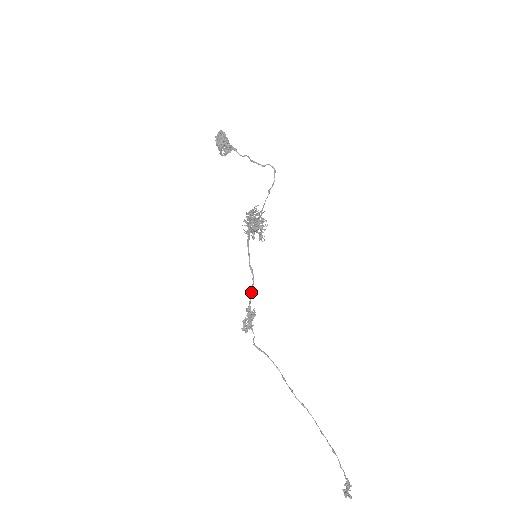
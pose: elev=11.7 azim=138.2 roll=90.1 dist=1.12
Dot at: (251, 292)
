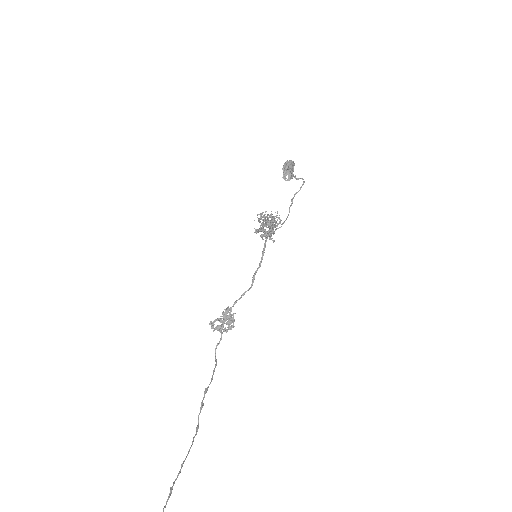
Dot at: (241, 296)
